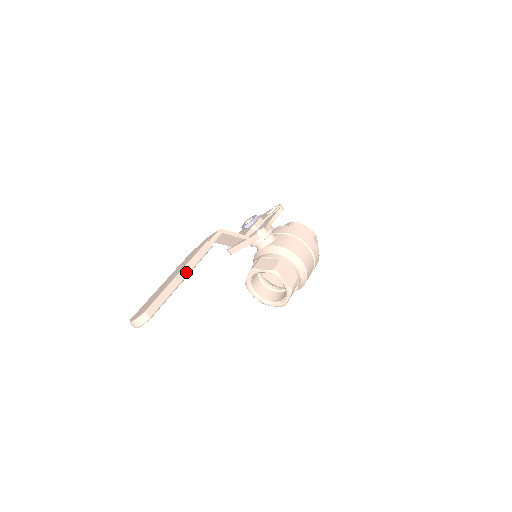
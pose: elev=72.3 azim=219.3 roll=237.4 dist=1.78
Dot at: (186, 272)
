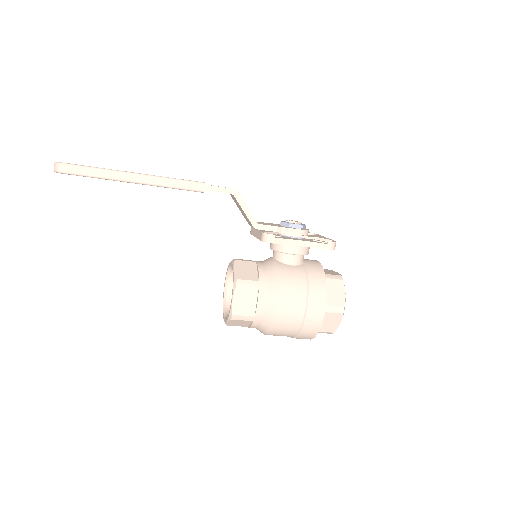
Dot at: (143, 180)
